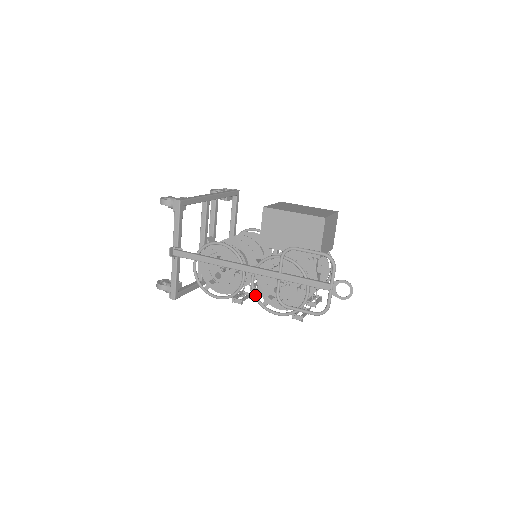
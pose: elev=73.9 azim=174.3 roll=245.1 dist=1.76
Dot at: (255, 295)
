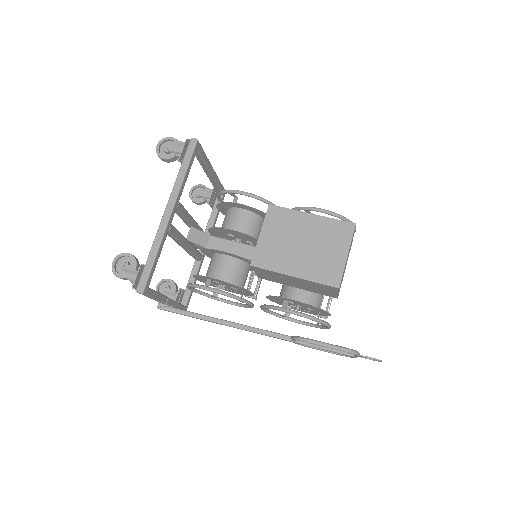
Dot at: occluded
